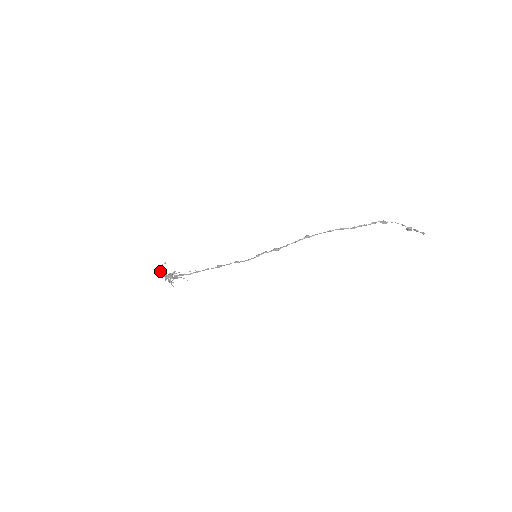
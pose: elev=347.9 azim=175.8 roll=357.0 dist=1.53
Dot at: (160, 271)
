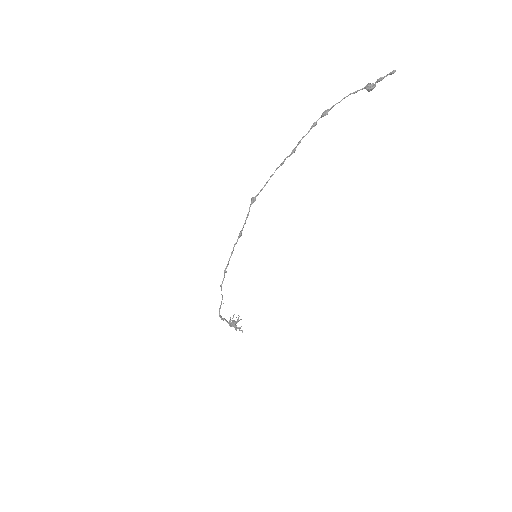
Dot at: occluded
